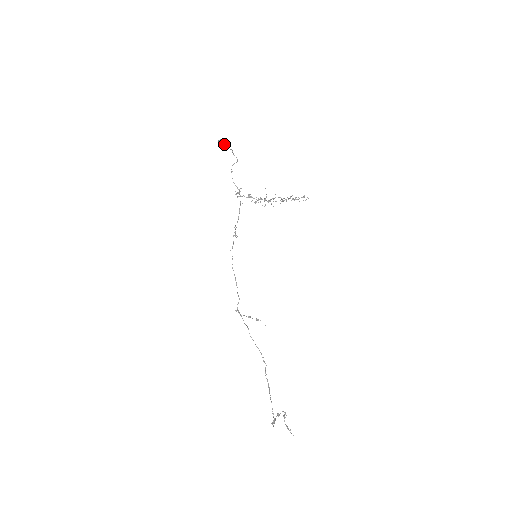
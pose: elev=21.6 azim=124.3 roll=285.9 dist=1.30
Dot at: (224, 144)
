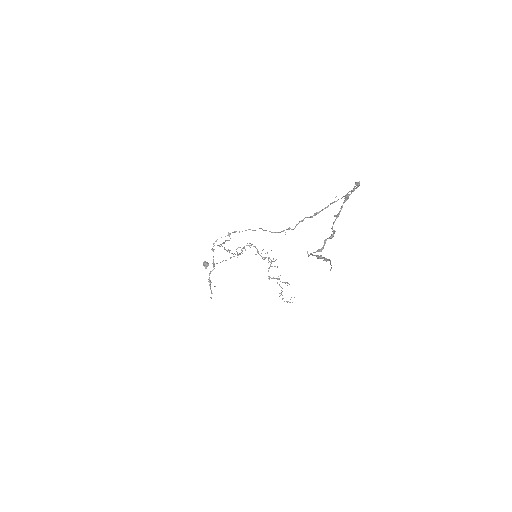
Dot at: (208, 265)
